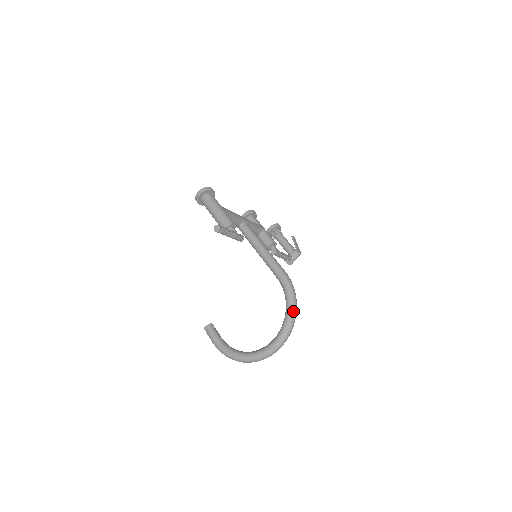
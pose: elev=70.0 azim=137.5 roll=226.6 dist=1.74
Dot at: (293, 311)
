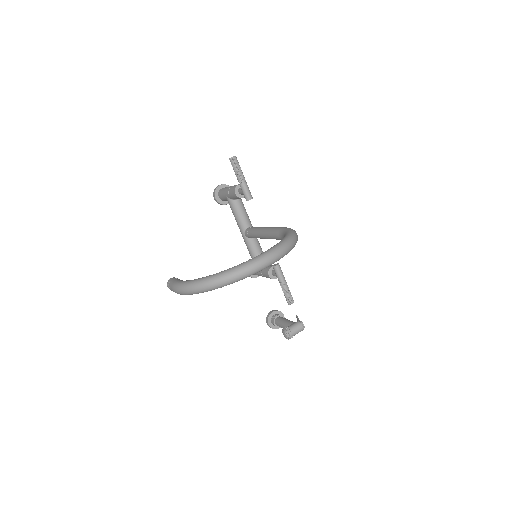
Dot at: (292, 237)
